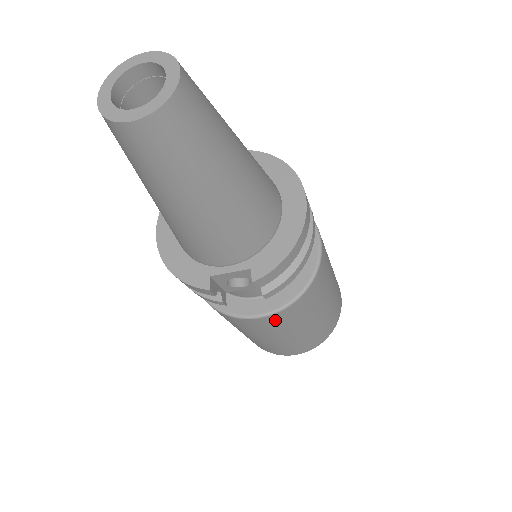
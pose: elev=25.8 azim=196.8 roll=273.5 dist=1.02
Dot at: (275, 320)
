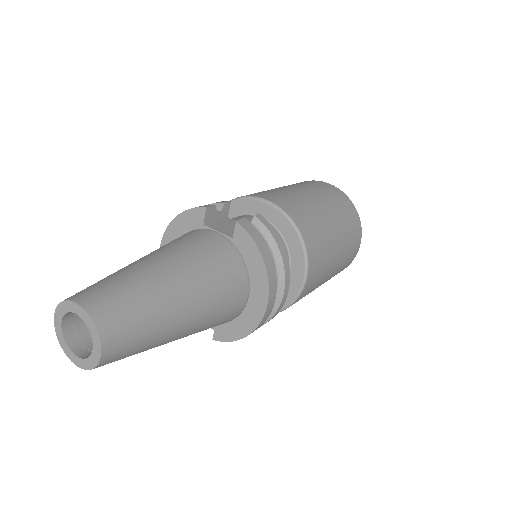
Dot at: occluded
